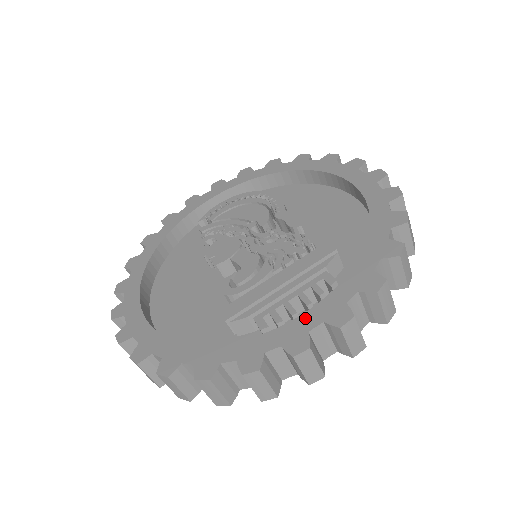
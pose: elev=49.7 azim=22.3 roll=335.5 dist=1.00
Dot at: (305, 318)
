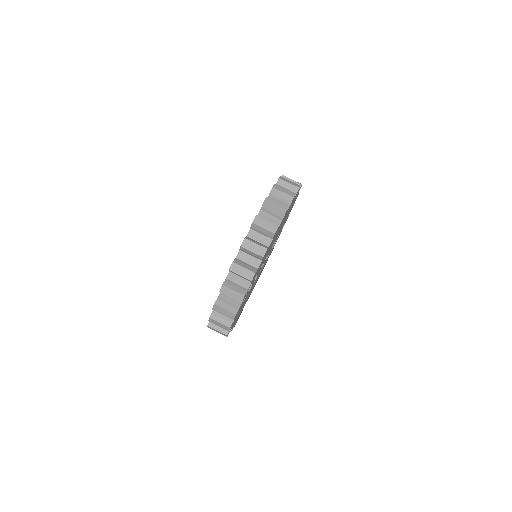
Dot at: occluded
